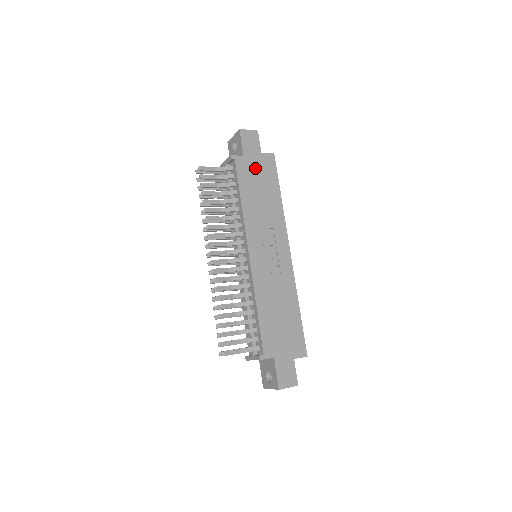
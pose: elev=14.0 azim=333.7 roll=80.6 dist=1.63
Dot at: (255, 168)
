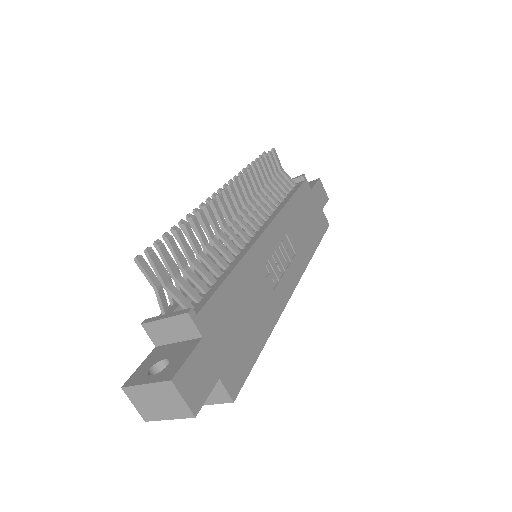
Dot at: (313, 207)
